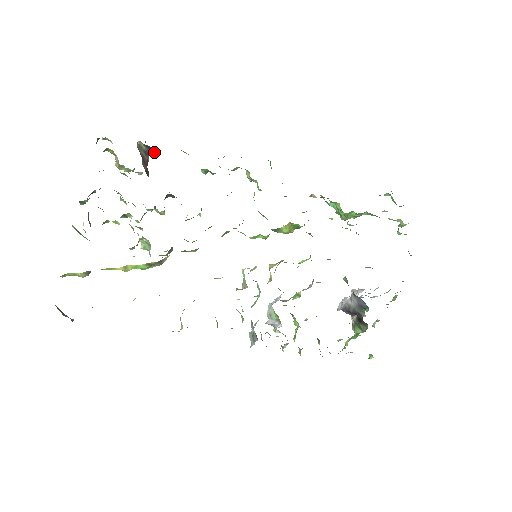
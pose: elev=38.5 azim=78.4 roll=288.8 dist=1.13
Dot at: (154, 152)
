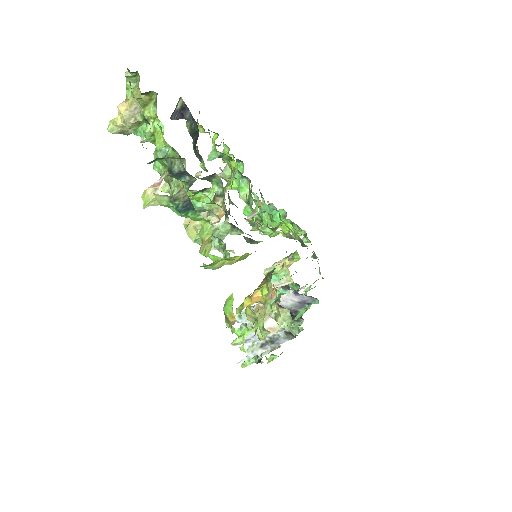
Dot at: (186, 117)
